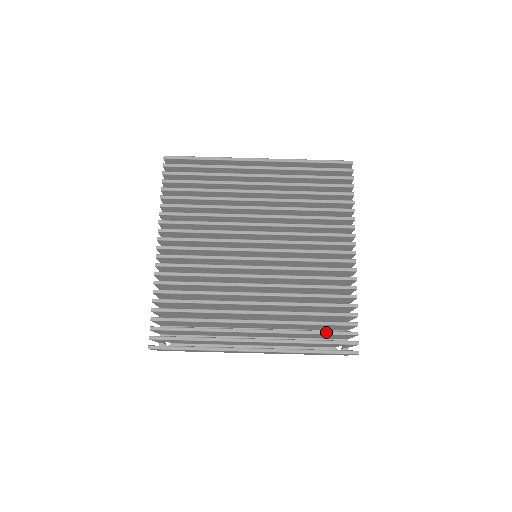
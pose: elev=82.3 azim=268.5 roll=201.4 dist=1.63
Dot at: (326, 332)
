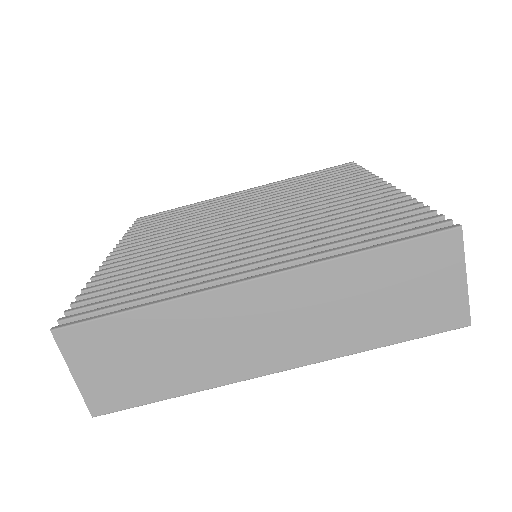
Dot at: (382, 229)
